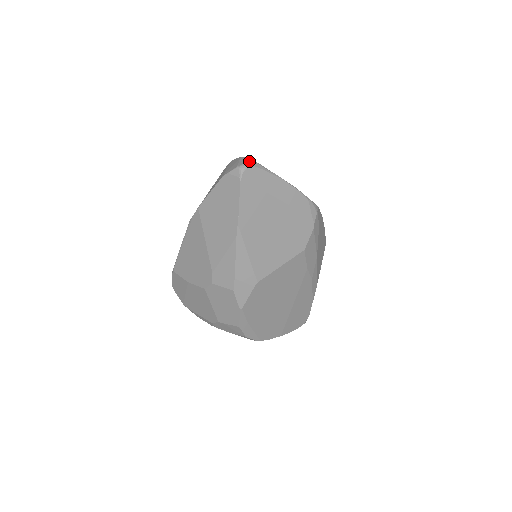
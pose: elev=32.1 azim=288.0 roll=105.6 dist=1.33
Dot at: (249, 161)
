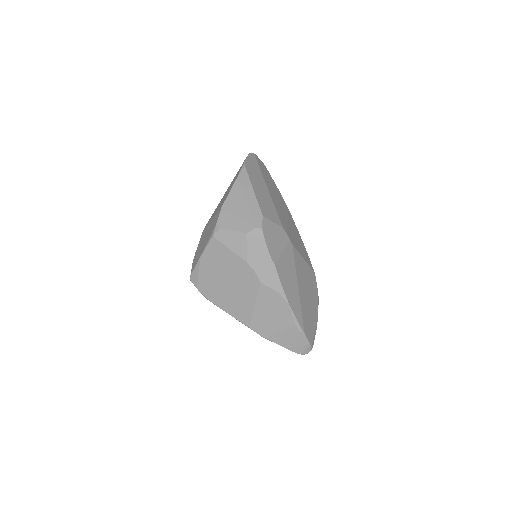
Dot at: occluded
